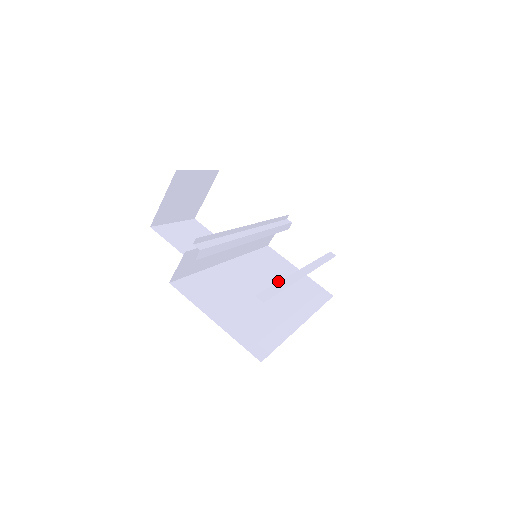
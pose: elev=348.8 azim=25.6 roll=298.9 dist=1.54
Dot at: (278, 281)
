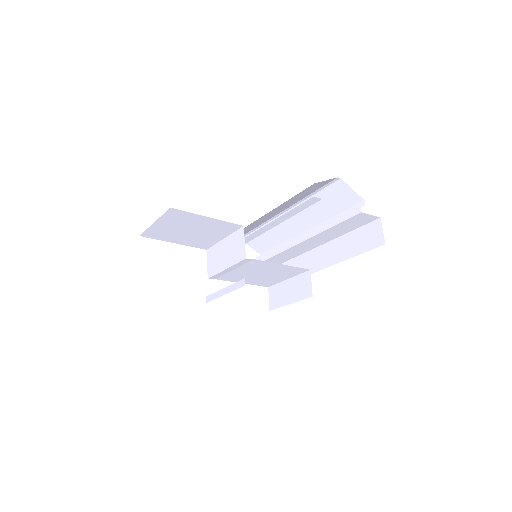
Dot at: (273, 271)
